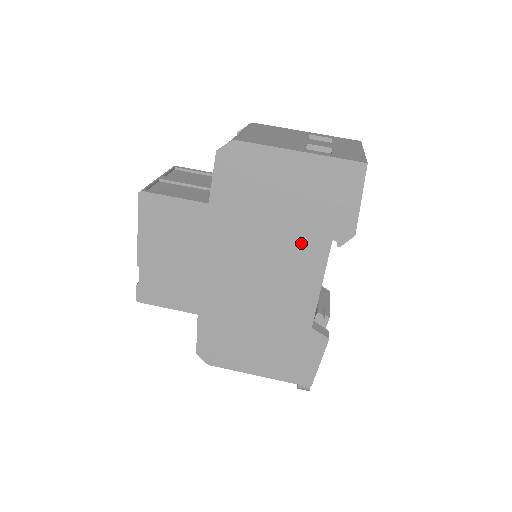
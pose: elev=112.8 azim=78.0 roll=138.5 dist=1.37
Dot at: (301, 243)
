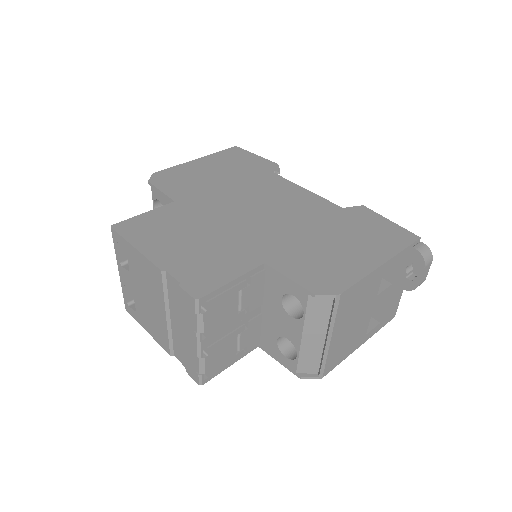
Dot at: (259, 182)
